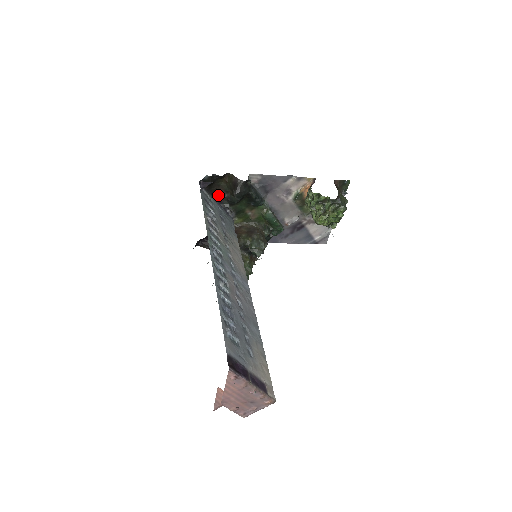
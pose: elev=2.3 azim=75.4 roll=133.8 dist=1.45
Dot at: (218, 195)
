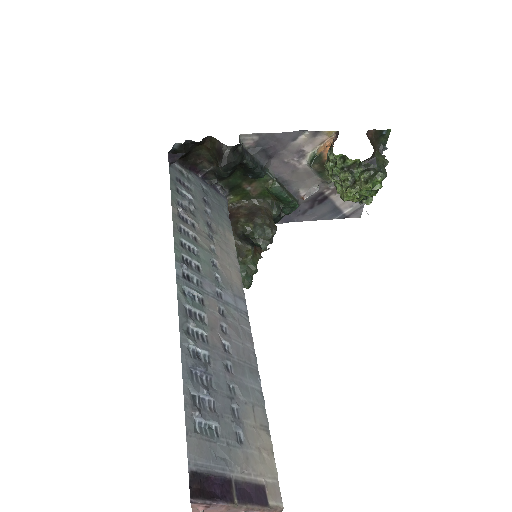
Dot at: (200, 168)
